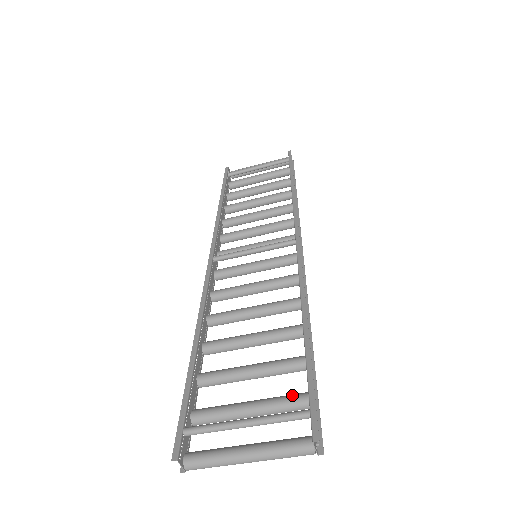
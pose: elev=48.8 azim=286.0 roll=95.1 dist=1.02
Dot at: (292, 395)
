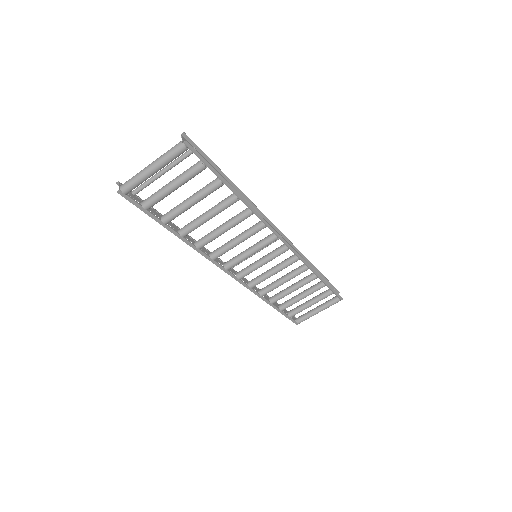
Dot at: occluded
